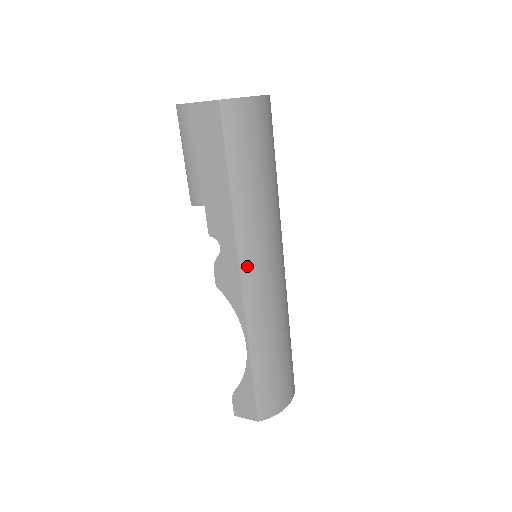
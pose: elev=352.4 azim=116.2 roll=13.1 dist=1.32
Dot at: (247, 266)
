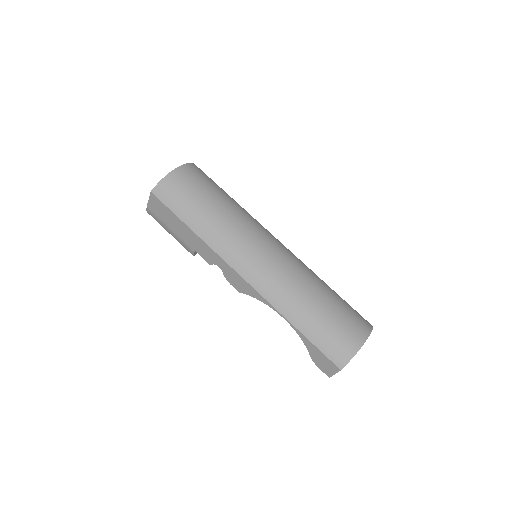
Dot at: (238, 265)
